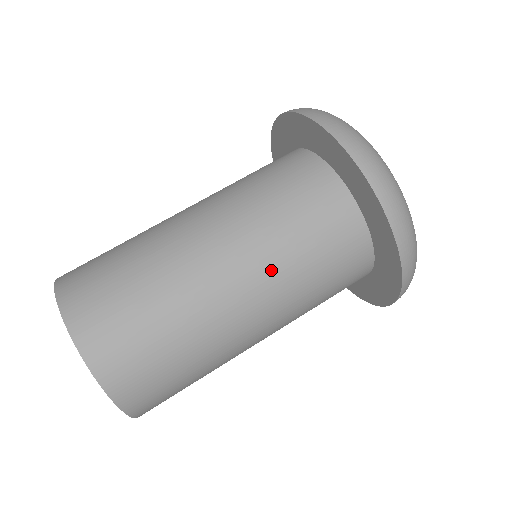
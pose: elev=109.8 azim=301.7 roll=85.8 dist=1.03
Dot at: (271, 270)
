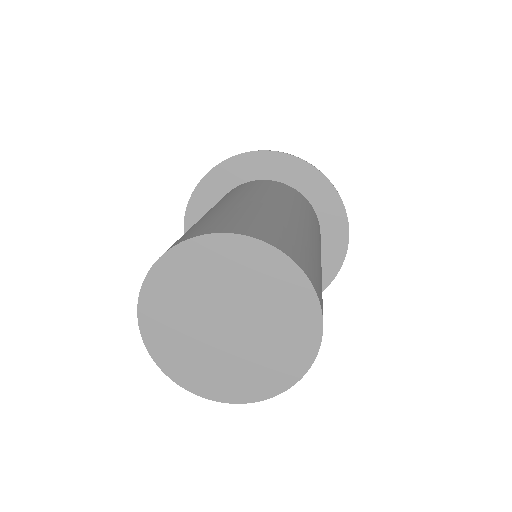
Dot at: (246, 194)
